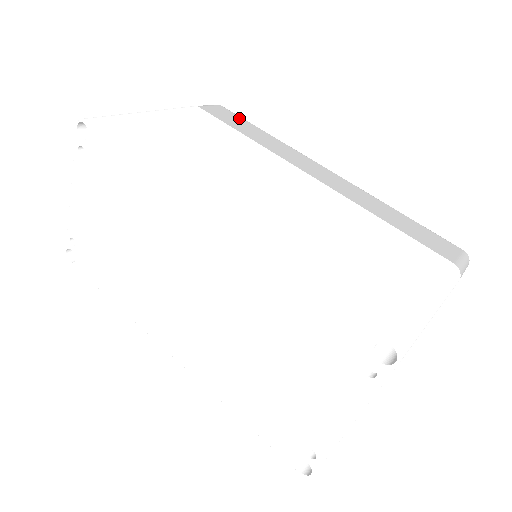
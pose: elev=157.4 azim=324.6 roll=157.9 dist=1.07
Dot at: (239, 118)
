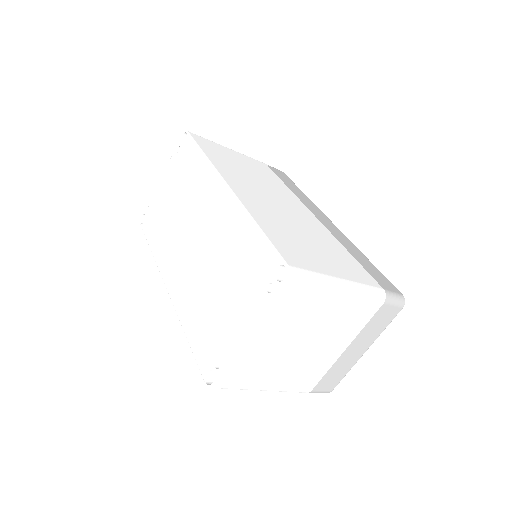
Dot at: (291, 181)
